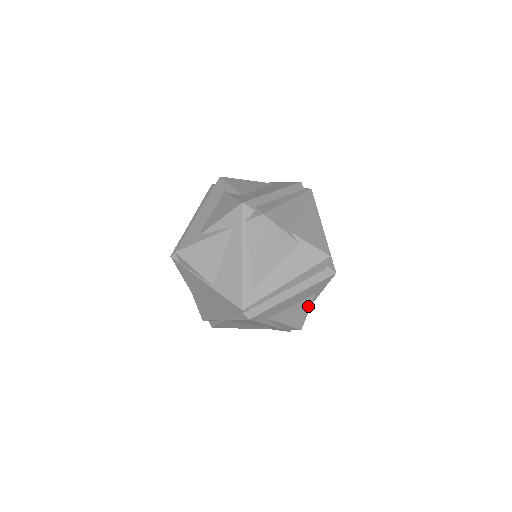
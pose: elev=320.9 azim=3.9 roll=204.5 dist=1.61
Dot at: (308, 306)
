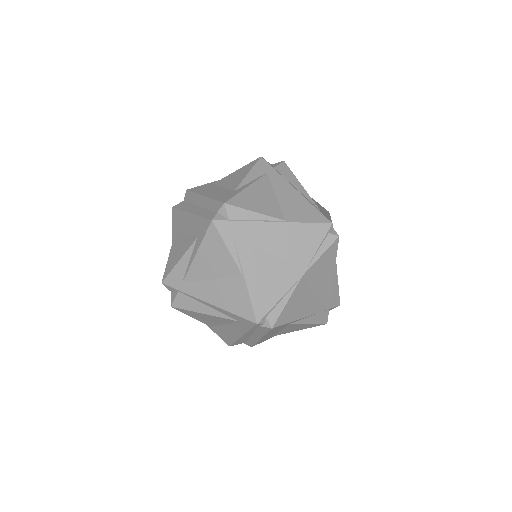
Dot at: occluded
